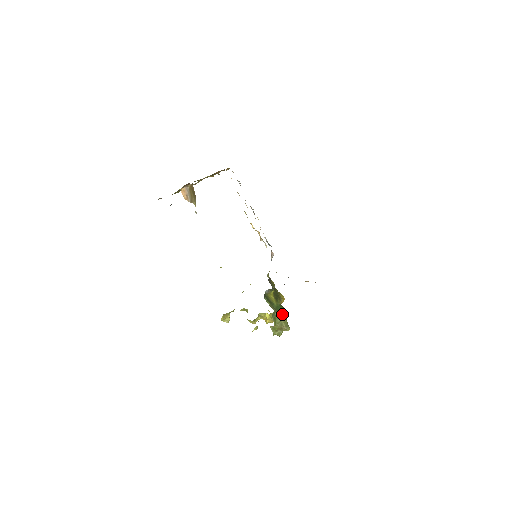
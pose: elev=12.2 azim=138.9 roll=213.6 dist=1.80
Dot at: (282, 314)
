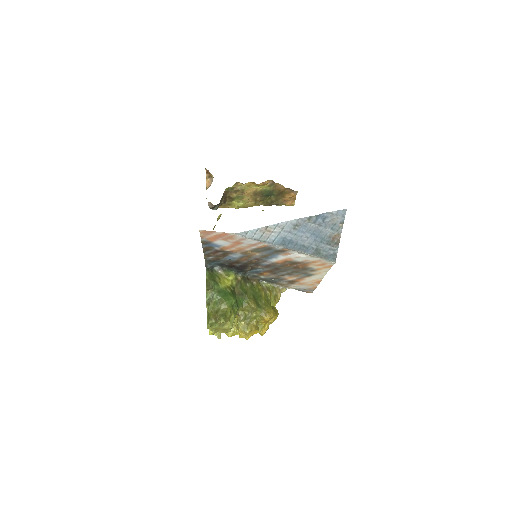
Dot at: (223, 300)
